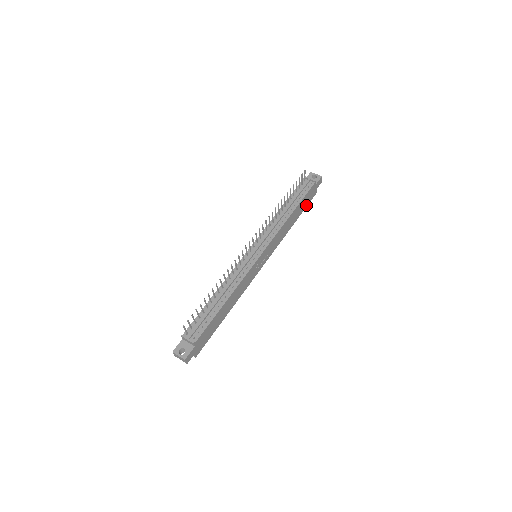
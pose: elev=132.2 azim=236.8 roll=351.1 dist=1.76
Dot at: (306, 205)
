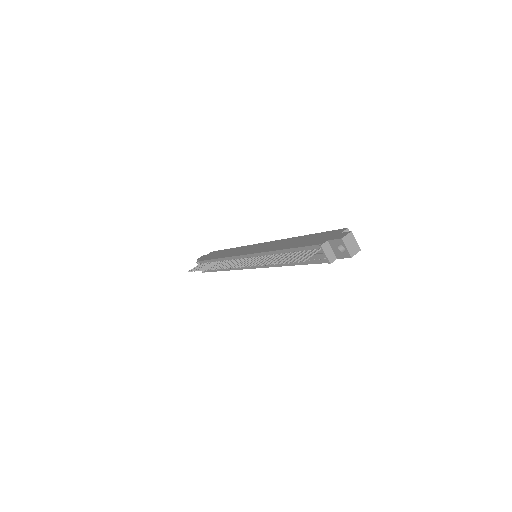
Dot at: occluded
